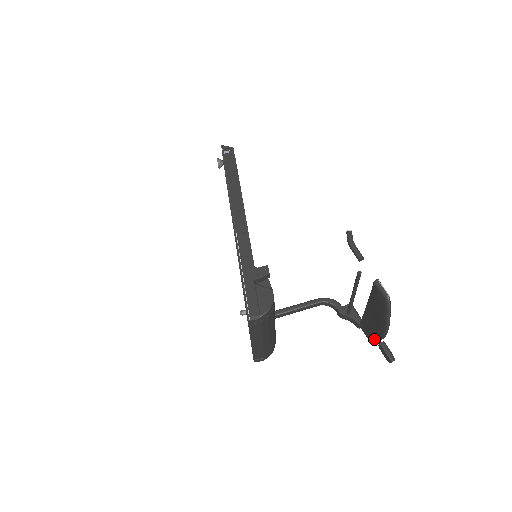
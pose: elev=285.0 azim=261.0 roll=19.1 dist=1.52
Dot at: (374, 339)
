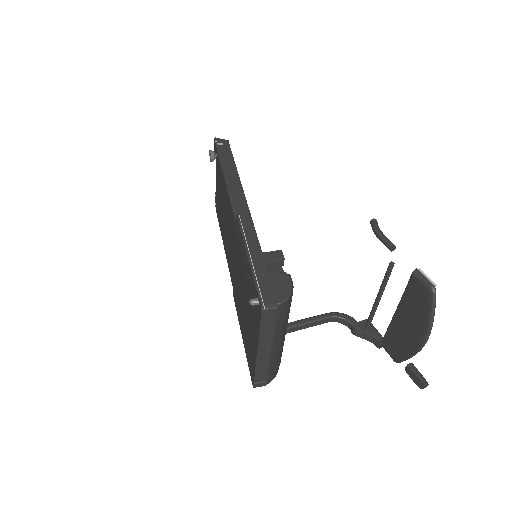
Dot at: (404, 356)
